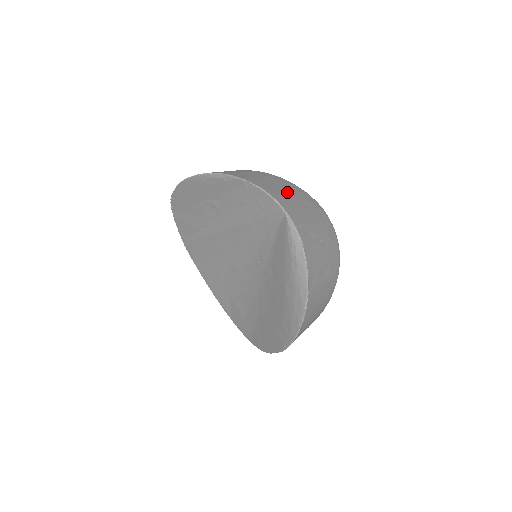
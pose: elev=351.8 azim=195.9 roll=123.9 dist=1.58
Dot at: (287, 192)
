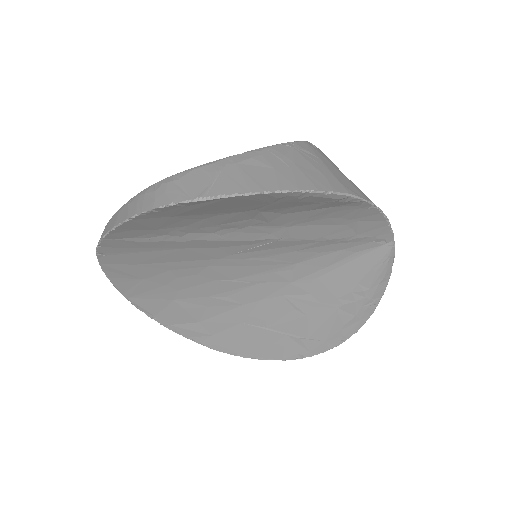
Dot at: occluded
